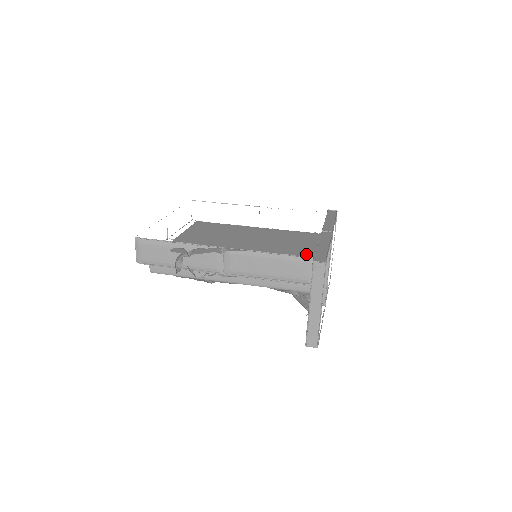
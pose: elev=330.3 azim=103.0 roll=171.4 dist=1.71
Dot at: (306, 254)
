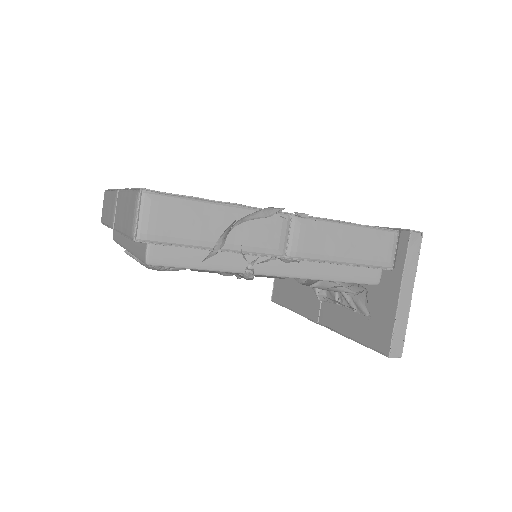
Dot at: occluded
